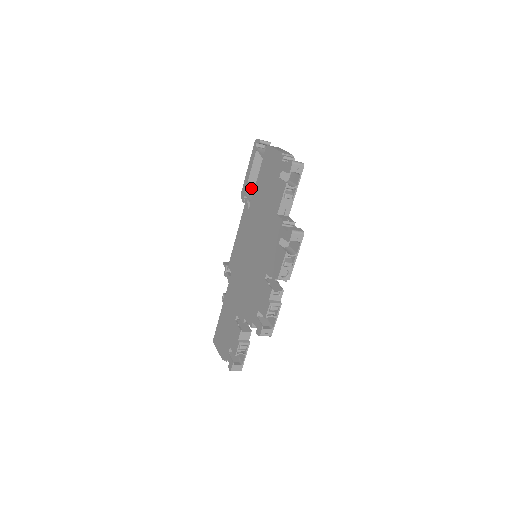
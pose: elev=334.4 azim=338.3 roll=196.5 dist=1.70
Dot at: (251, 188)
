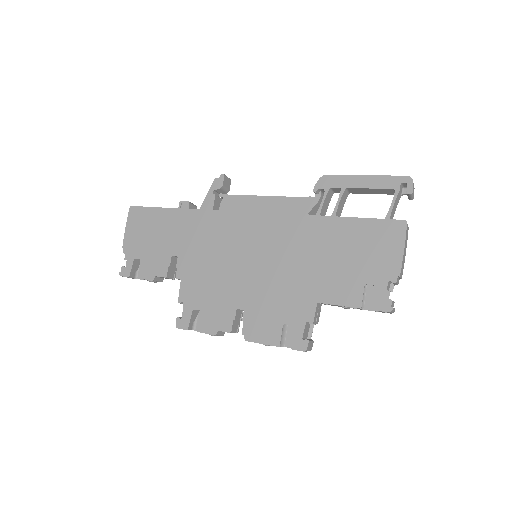
Dot at: (338, 206)
